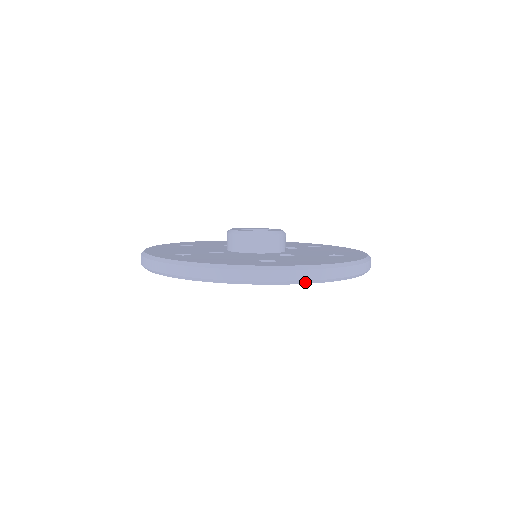
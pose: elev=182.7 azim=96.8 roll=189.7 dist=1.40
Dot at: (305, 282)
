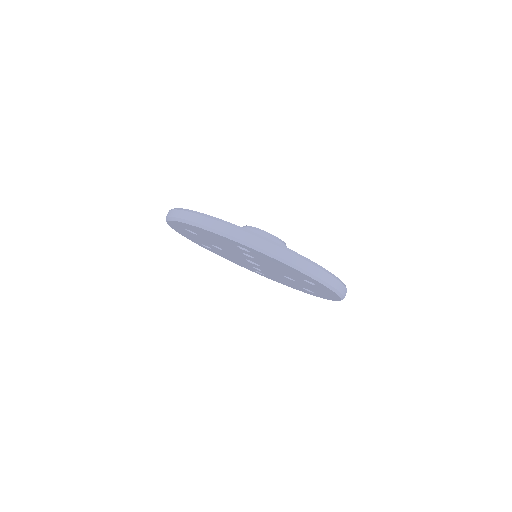
Dot at: (341, 295)
